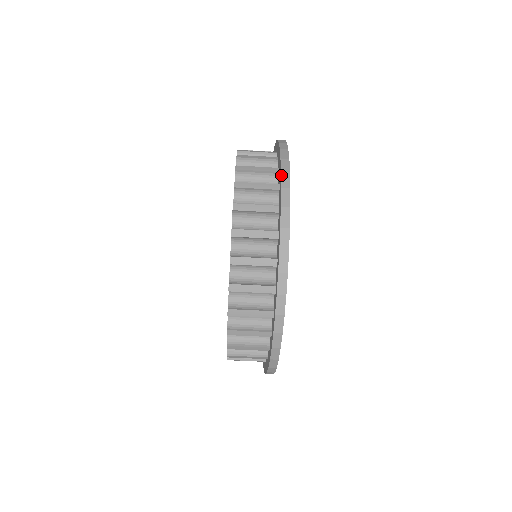
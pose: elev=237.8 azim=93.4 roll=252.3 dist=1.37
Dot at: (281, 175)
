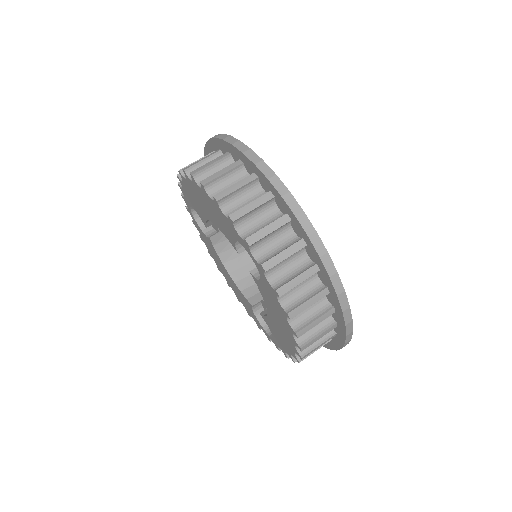
Dot at: occluded
